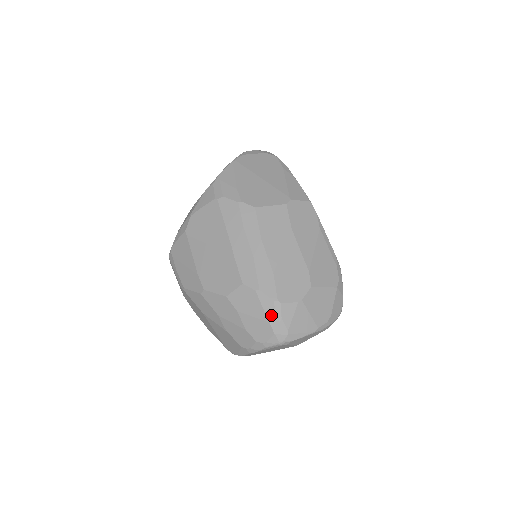
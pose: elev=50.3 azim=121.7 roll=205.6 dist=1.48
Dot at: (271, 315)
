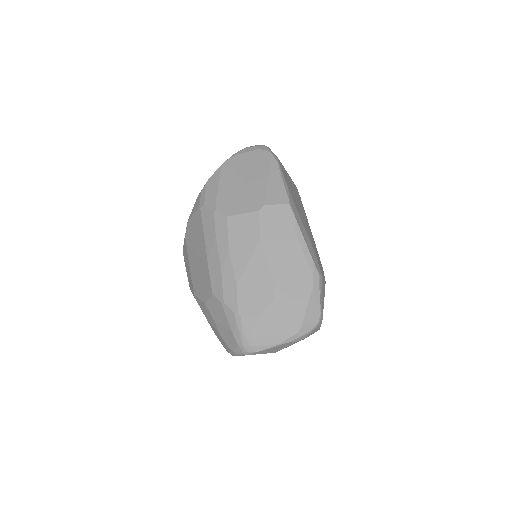
Dot at: (233, 327)
